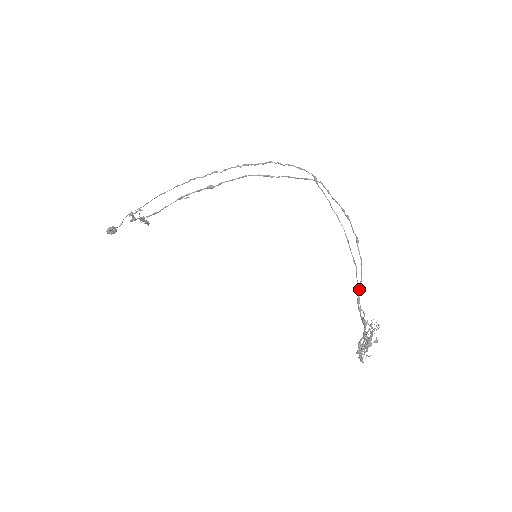
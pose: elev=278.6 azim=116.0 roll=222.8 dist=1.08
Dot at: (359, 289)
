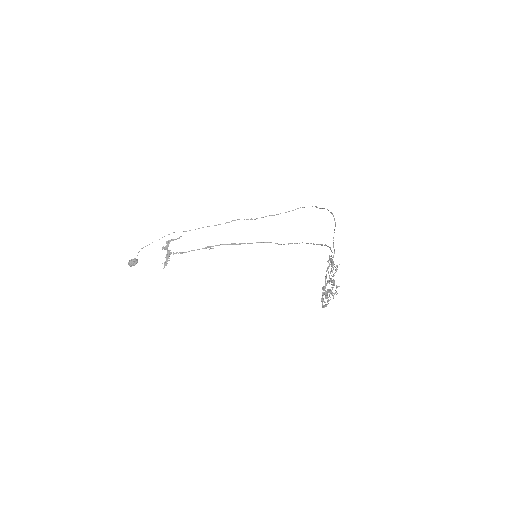
Dot at: occluded
